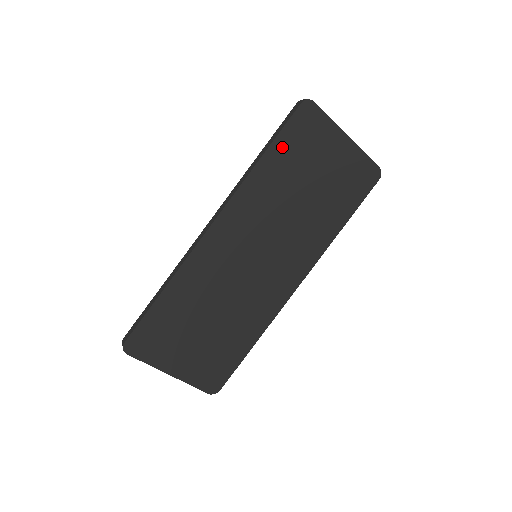
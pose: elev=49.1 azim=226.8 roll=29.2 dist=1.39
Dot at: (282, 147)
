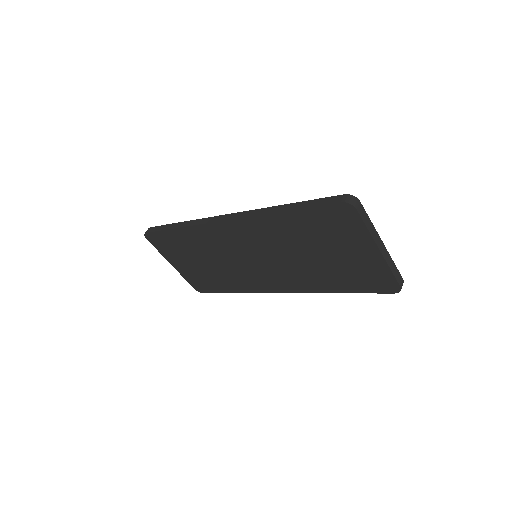
Dot at: (306, 217)
